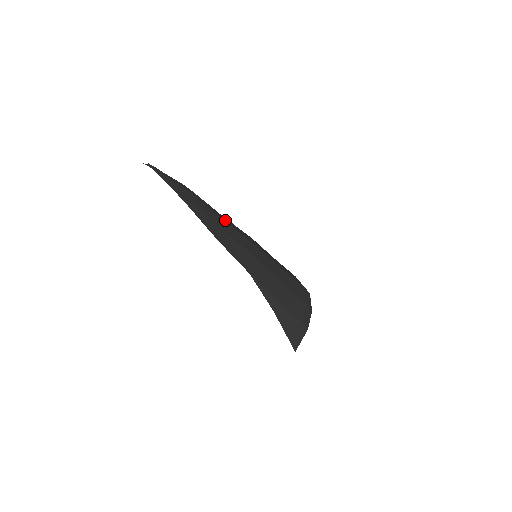
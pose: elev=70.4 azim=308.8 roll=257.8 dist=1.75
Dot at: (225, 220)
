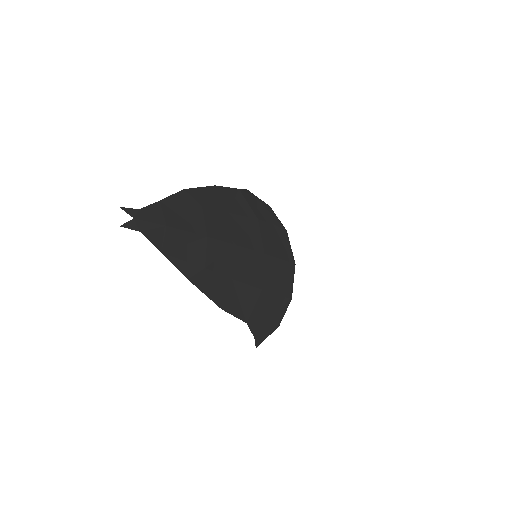
Dot at: (237, 240)
